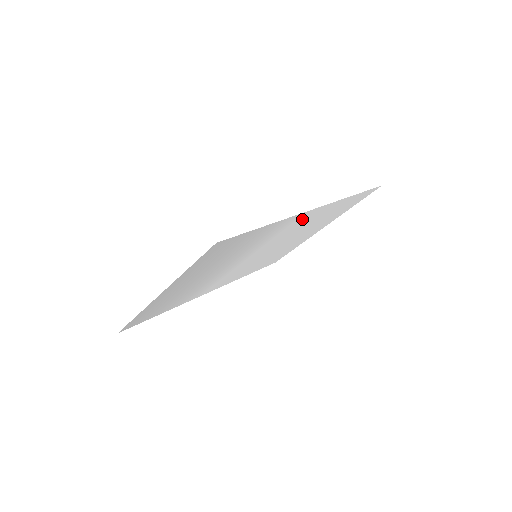
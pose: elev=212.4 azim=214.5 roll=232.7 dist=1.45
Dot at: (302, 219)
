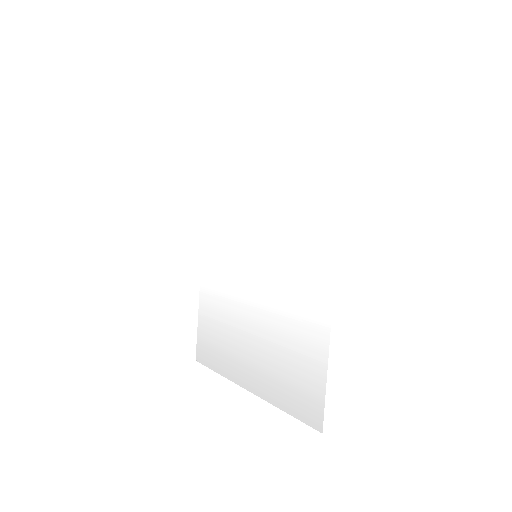
Dot at: (315, 267)
